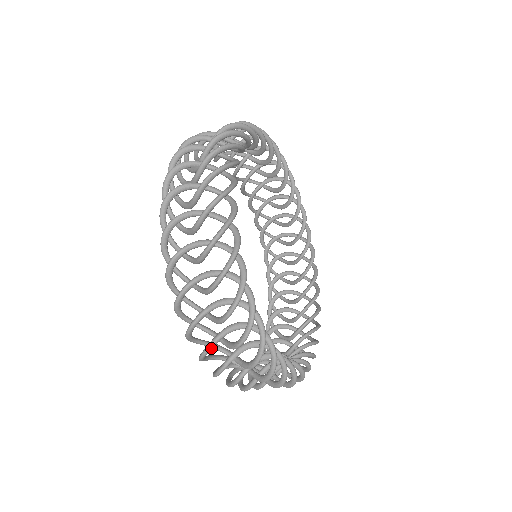
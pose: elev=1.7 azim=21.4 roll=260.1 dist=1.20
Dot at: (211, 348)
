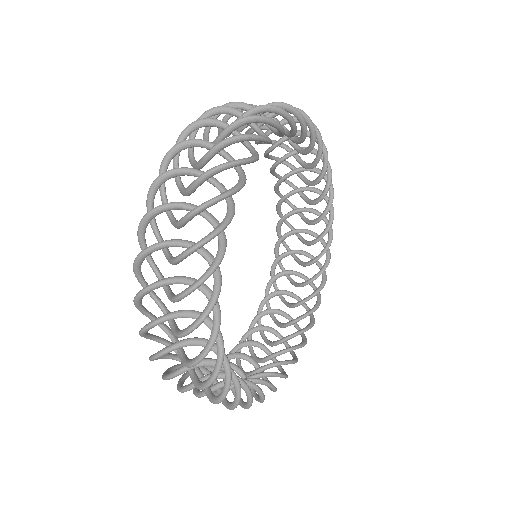
Dot at: (202, 396)
